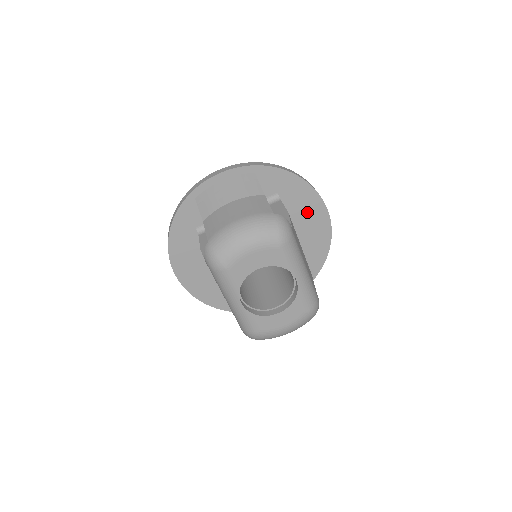
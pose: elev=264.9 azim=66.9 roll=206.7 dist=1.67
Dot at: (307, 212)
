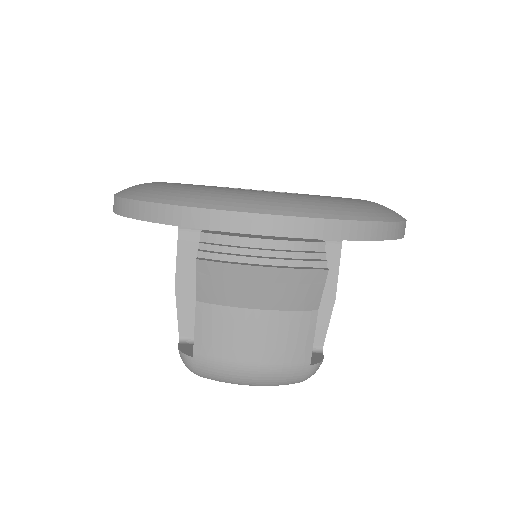
Dot at: occluded
